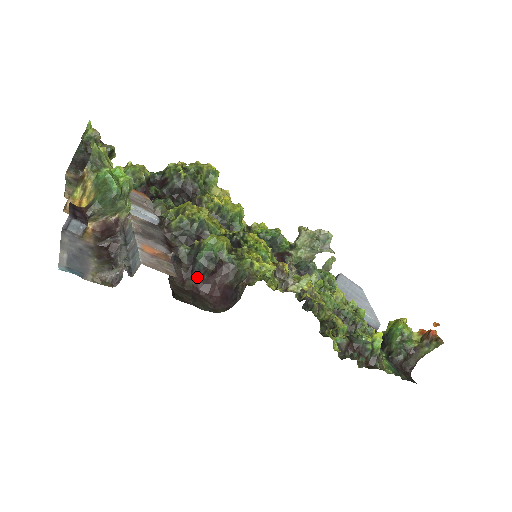
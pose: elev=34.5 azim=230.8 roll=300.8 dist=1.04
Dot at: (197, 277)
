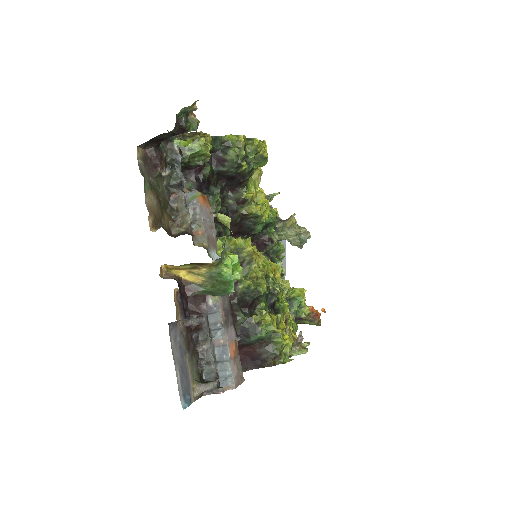
Dot at: (240, 344)
